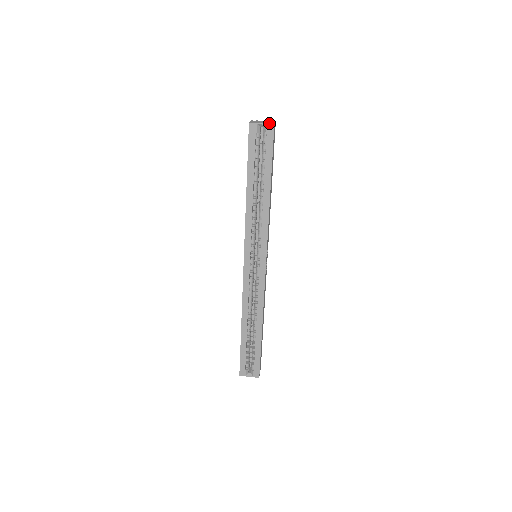
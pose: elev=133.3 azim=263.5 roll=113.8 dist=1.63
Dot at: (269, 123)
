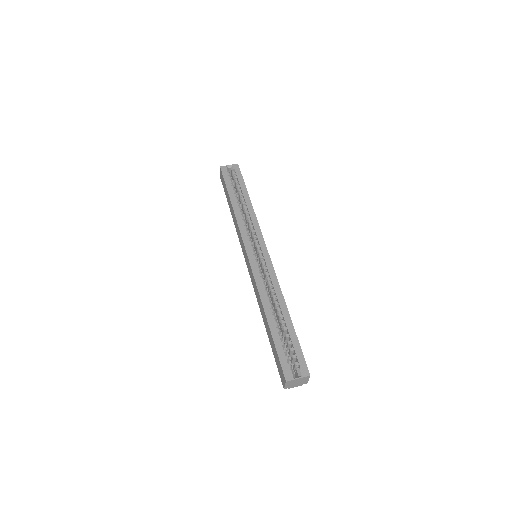
Dot at: (234, 166)
